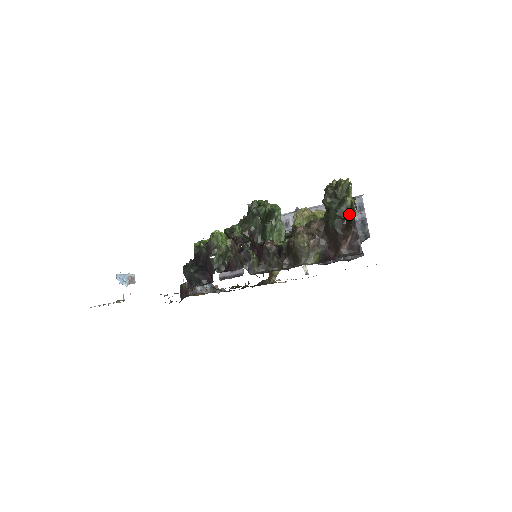
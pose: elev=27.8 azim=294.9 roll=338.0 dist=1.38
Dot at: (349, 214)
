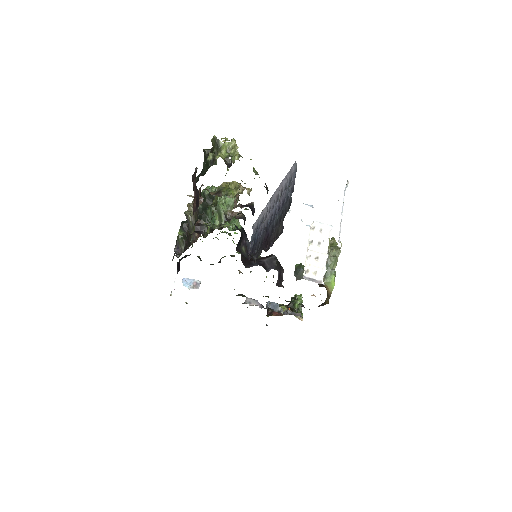
Dot at: occluded
